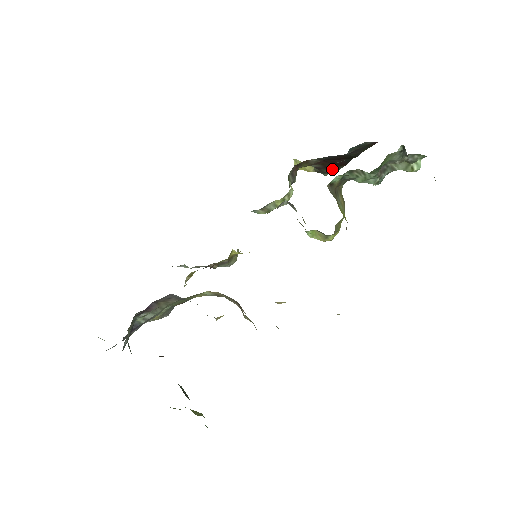
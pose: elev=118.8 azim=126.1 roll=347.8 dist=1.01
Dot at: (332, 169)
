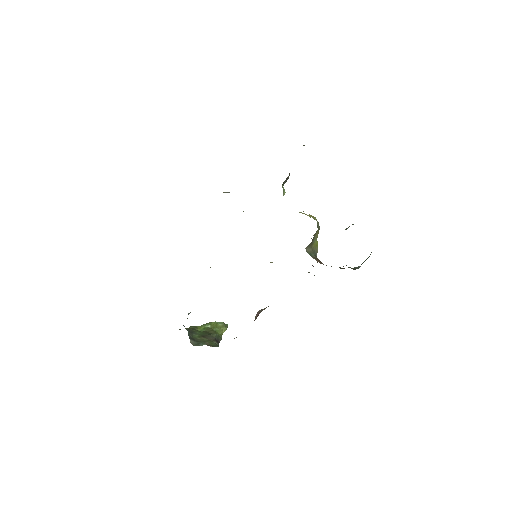
Dot at: occluded
